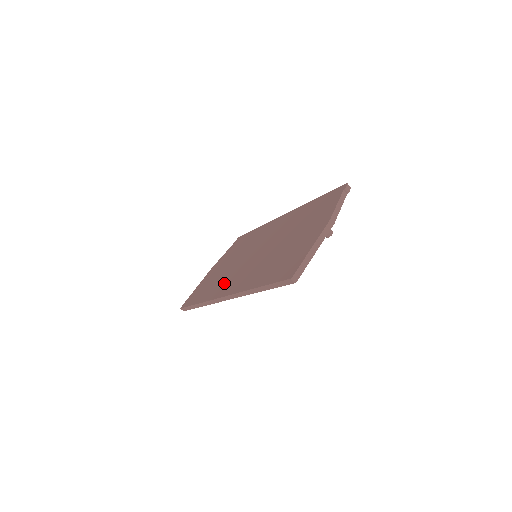
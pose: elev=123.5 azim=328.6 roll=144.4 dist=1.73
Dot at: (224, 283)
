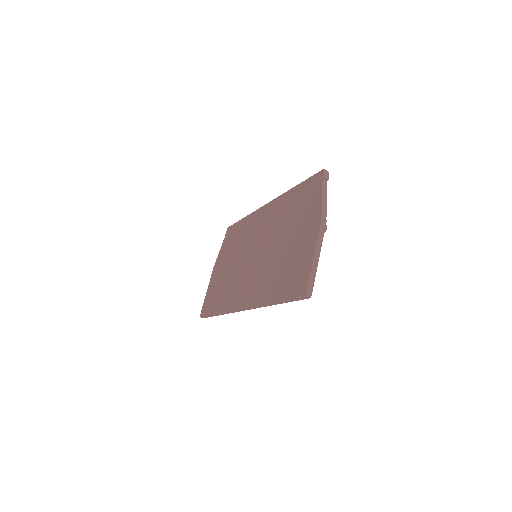
Dot at: (235, 290)
